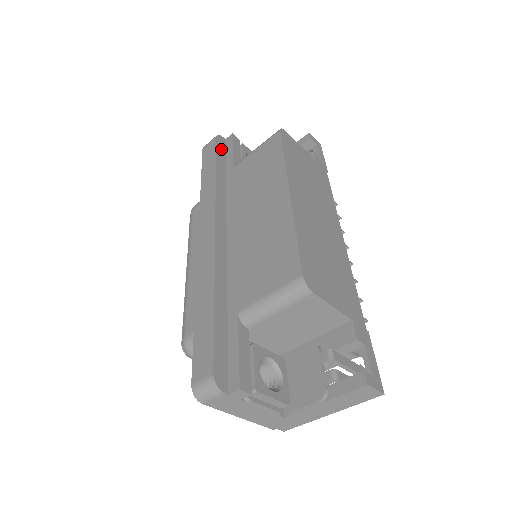
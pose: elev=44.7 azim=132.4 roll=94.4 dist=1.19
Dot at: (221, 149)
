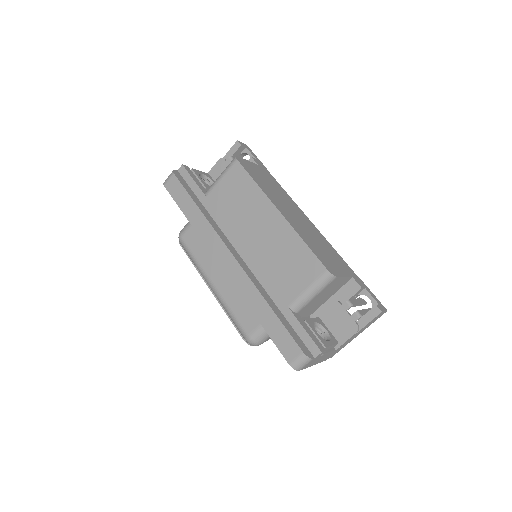
Dot at: (184, 183)
